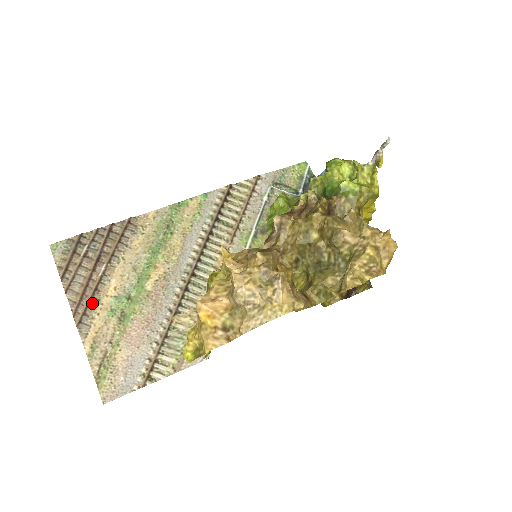
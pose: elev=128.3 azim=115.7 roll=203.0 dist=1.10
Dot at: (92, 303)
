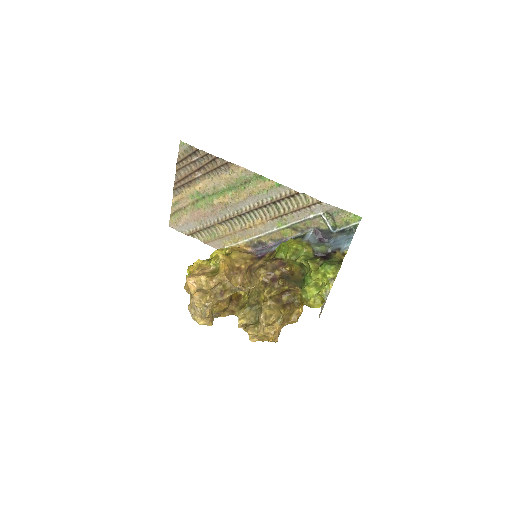
Dot at: (185, 185)
